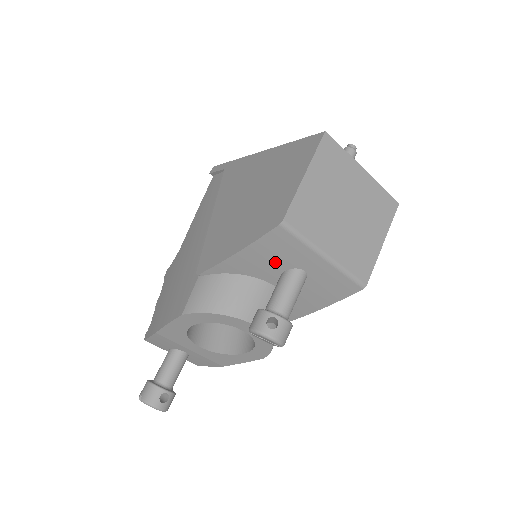
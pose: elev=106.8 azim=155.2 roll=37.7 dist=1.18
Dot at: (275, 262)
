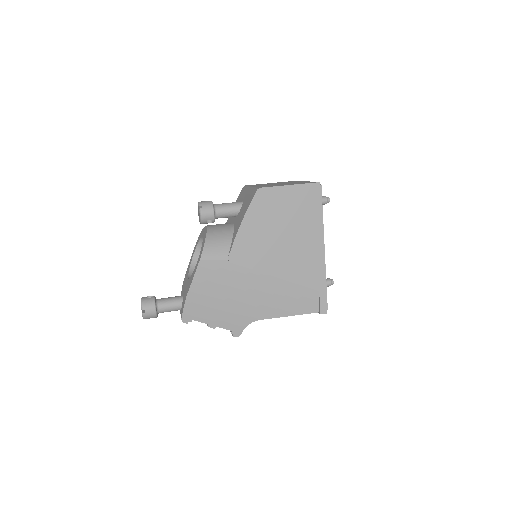
Dot at: occluded
